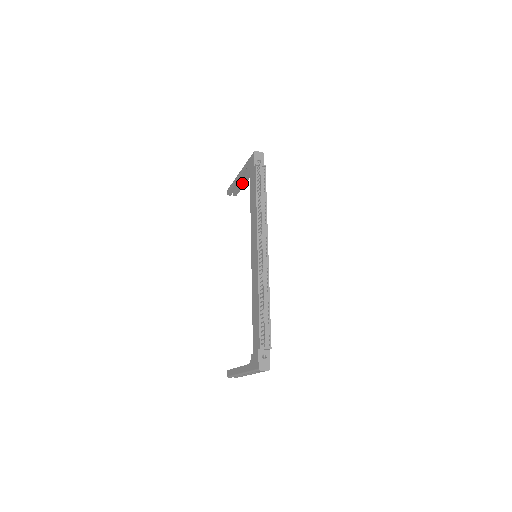
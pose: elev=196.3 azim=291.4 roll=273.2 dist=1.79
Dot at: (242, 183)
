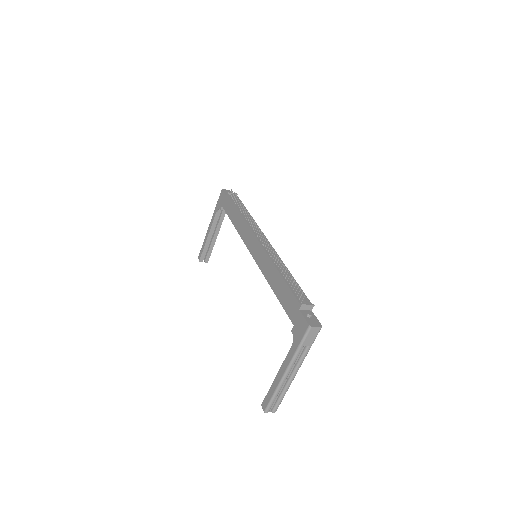
Dot at: (213, 238)
